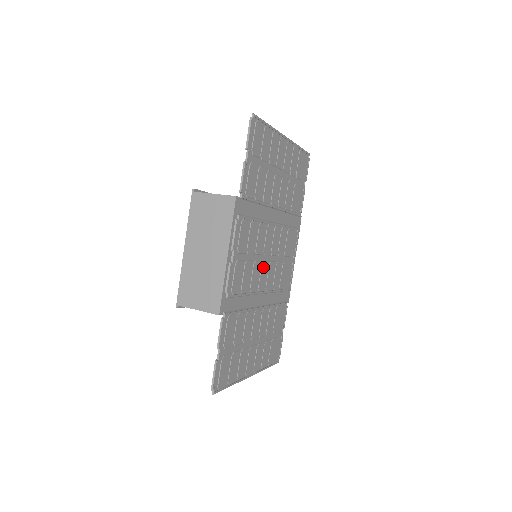
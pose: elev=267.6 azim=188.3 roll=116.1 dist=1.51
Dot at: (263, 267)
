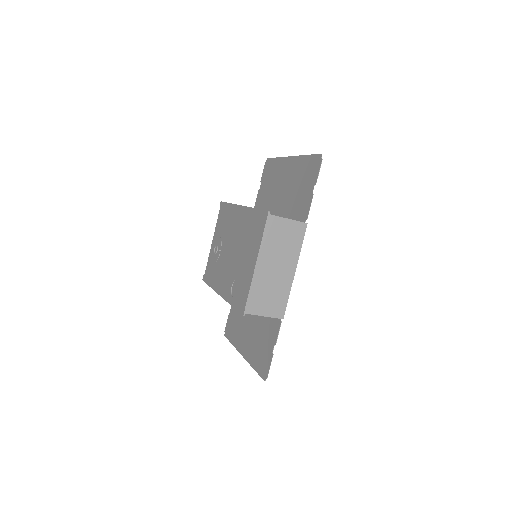
Dot at: occluded
